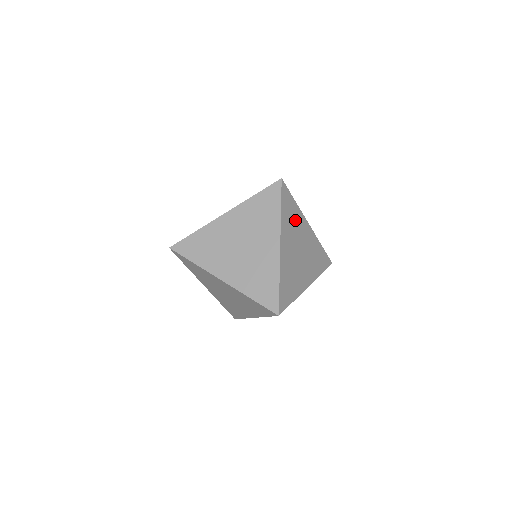
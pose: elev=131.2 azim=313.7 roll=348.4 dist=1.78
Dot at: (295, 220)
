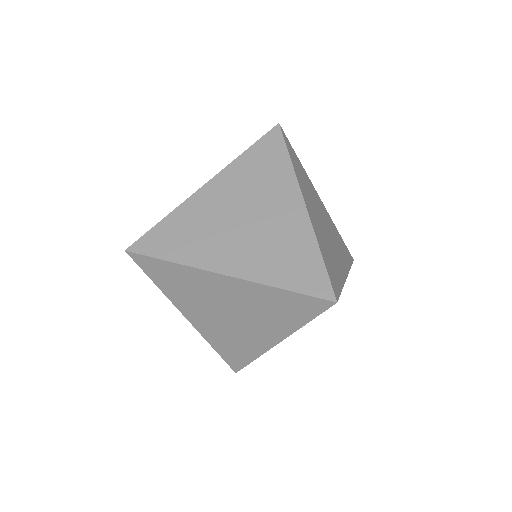
Dot at: occluded
